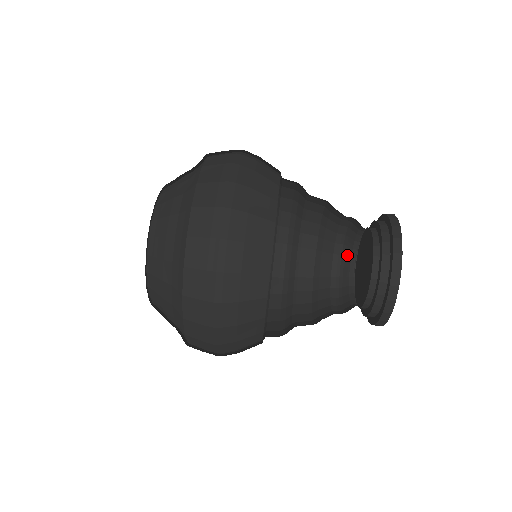
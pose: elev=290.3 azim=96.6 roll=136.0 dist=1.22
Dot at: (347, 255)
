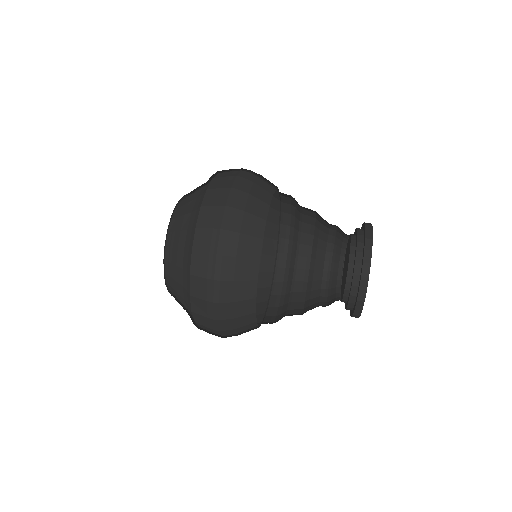
Dot at: (338, 245)
